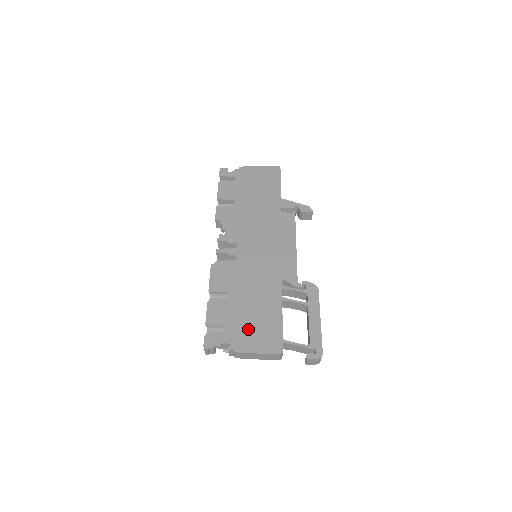
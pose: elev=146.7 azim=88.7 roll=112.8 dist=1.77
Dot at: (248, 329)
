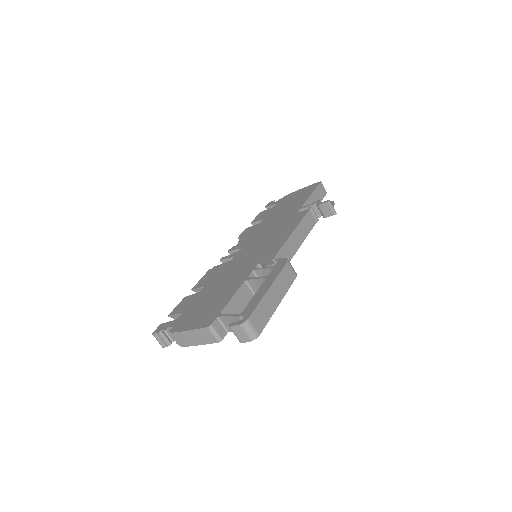
Dot at: (197, 311)
